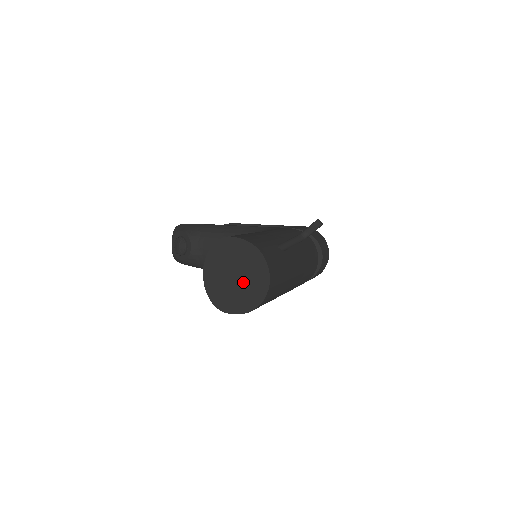
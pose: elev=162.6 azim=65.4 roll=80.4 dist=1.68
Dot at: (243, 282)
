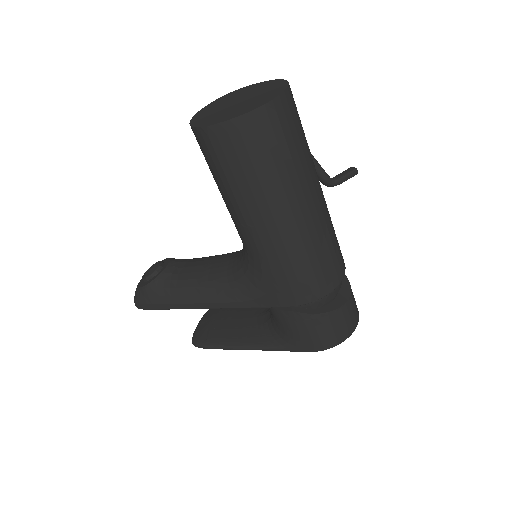
Dot at: (248, 100)
